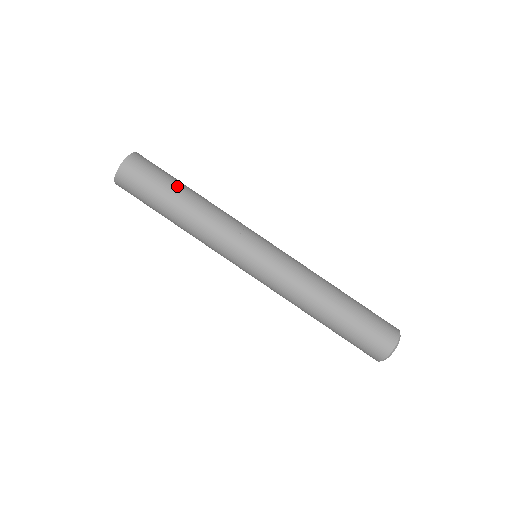
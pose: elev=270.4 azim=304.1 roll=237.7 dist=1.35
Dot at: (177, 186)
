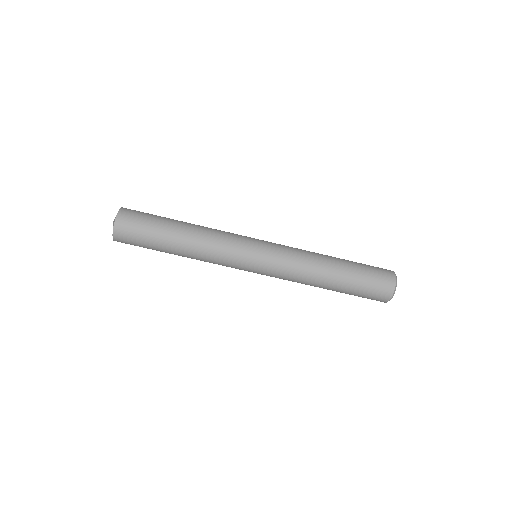
Dot at: (169, 224)
